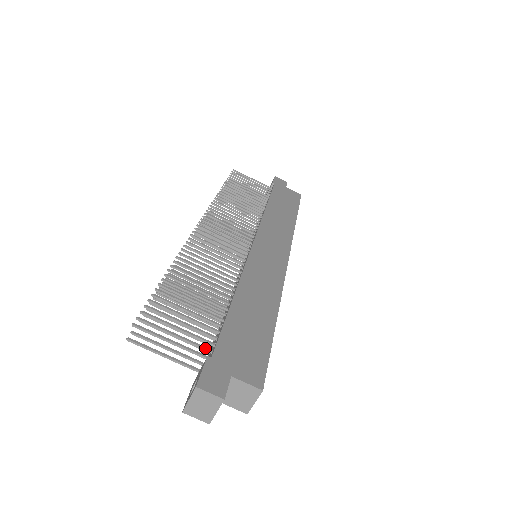
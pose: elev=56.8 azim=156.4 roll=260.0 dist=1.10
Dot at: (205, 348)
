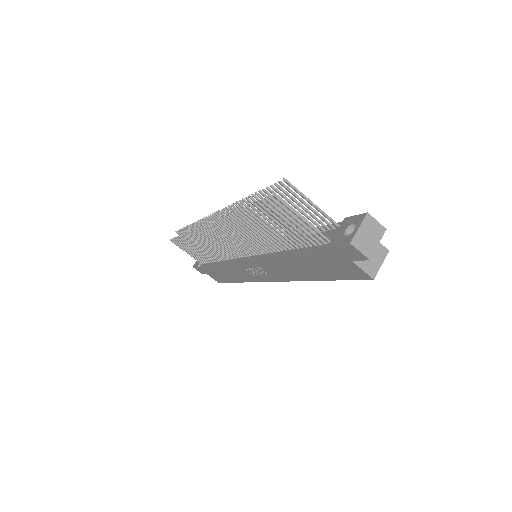
Dot at: (330, 223)
